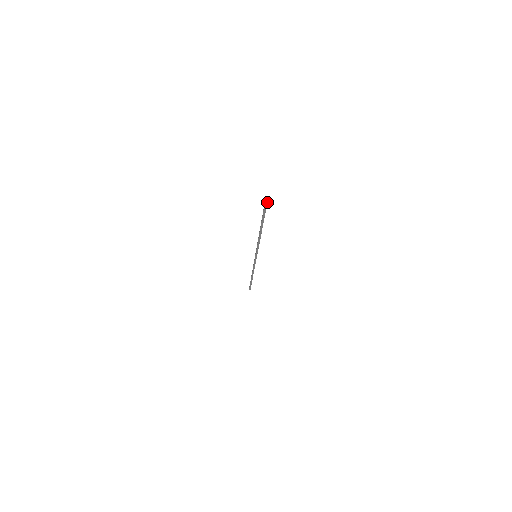
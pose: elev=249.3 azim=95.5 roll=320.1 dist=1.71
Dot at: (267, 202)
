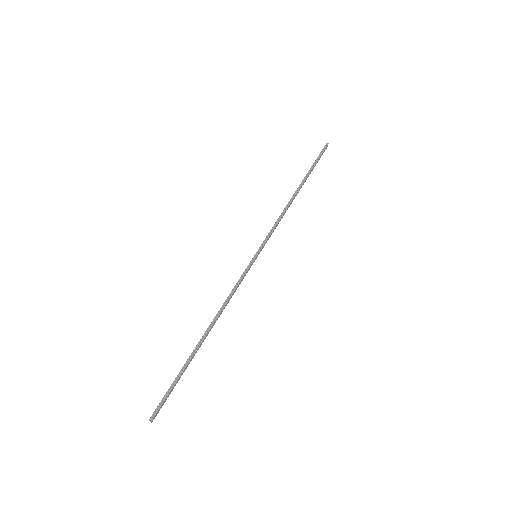
Dot at: (326, 148)
